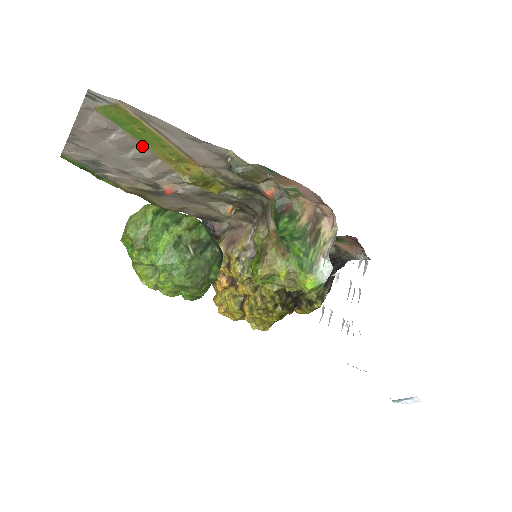
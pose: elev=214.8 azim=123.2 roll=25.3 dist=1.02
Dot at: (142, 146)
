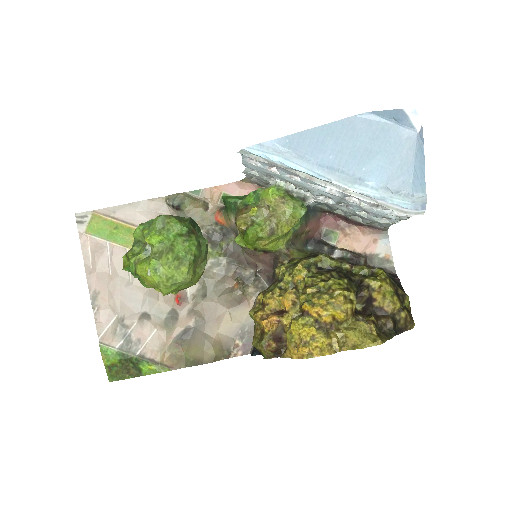
Dot at: occluded
